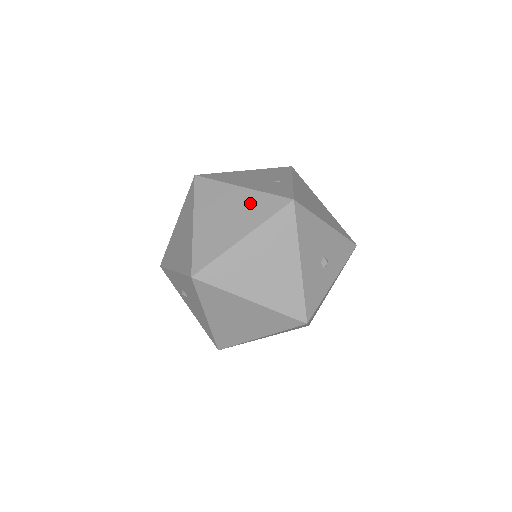
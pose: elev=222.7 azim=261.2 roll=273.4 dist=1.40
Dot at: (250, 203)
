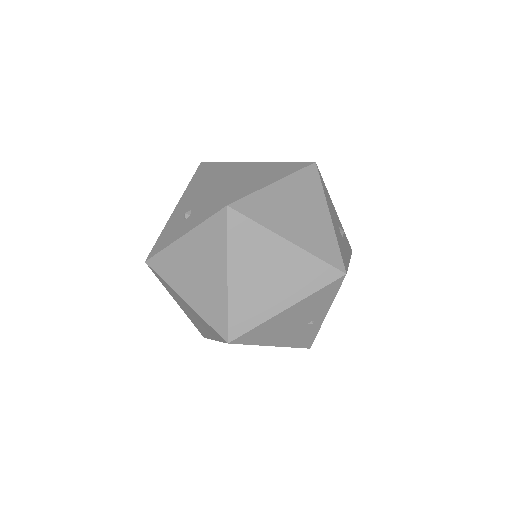
Dot at: occluded
